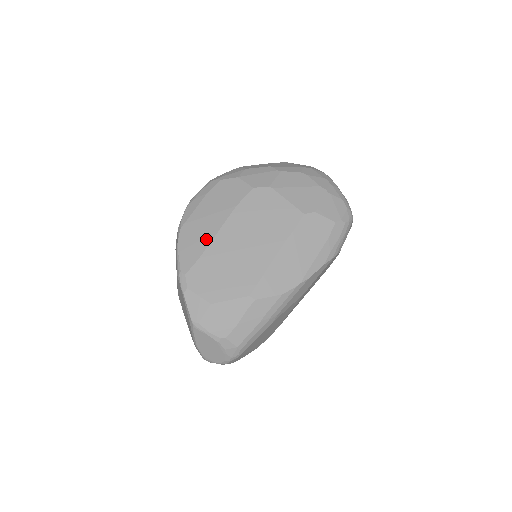
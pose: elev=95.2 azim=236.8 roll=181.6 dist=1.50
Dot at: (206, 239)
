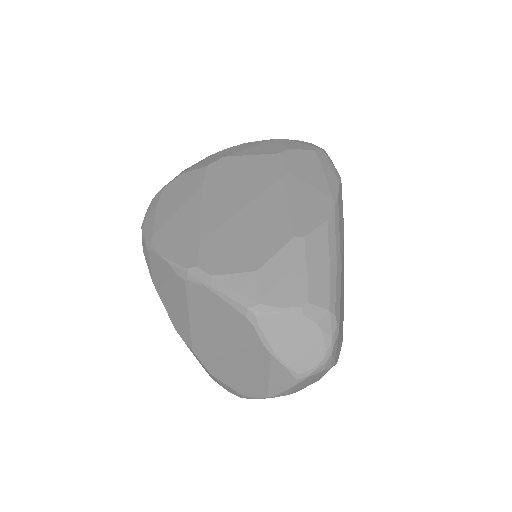
Dot at: (192, 226)
